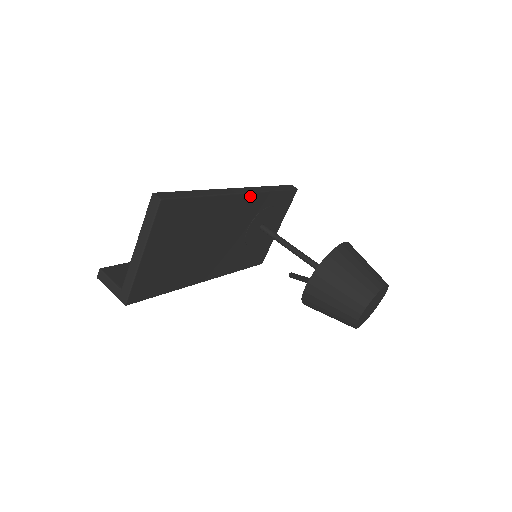
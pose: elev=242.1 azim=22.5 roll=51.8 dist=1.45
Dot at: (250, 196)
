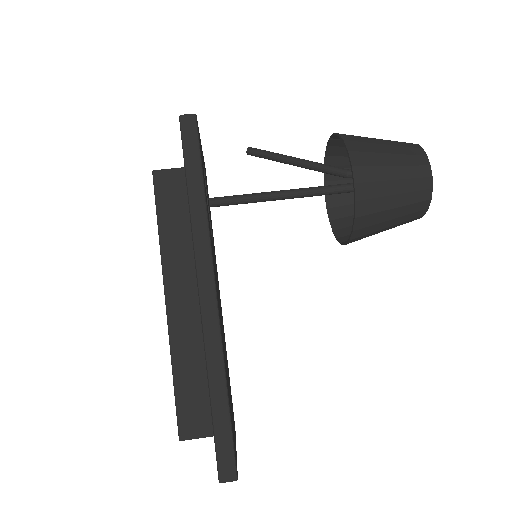
Dot at: (213, 264)
